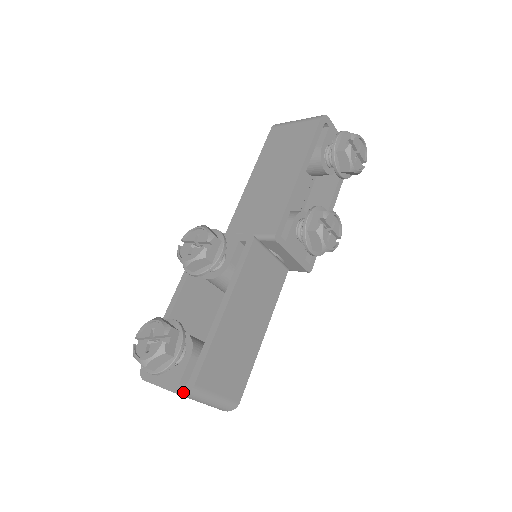
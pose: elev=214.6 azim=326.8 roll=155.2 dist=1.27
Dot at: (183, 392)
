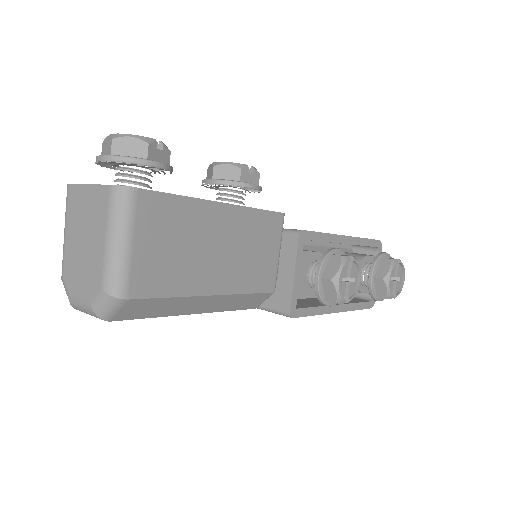
Dot at: (118, 185)
